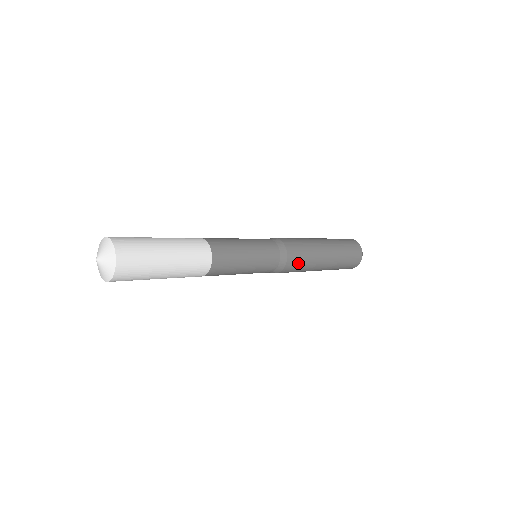
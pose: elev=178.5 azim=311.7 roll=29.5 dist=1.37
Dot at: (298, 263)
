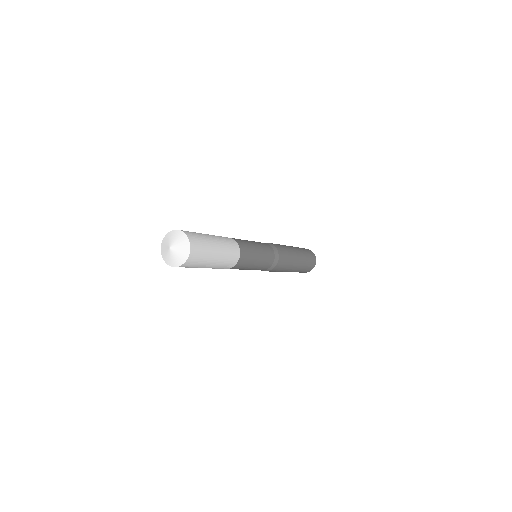
Dot at: (284, 255)
